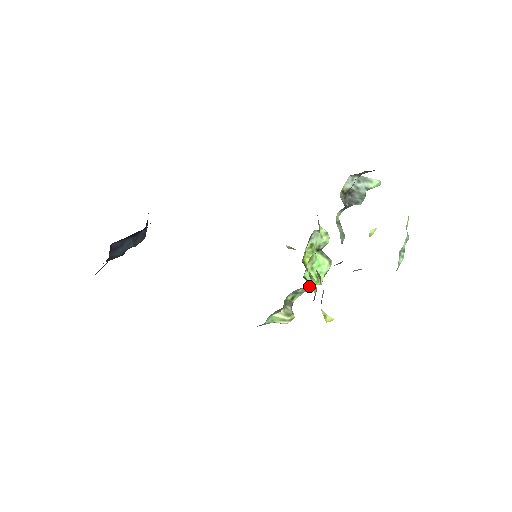
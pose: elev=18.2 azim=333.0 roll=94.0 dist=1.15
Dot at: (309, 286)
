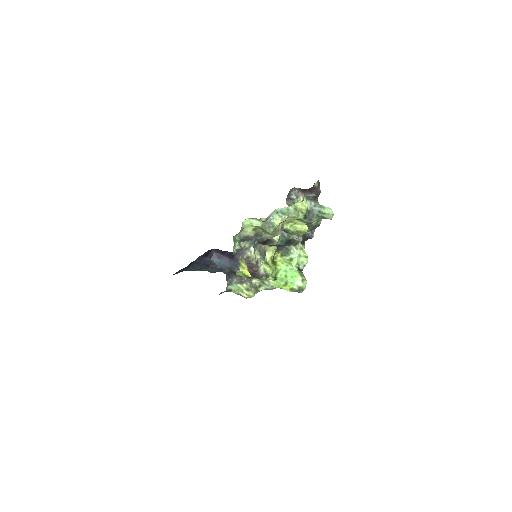
Dot at: (275, 284)
